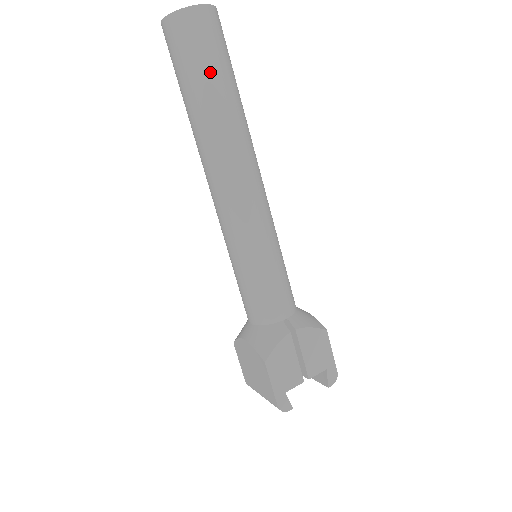
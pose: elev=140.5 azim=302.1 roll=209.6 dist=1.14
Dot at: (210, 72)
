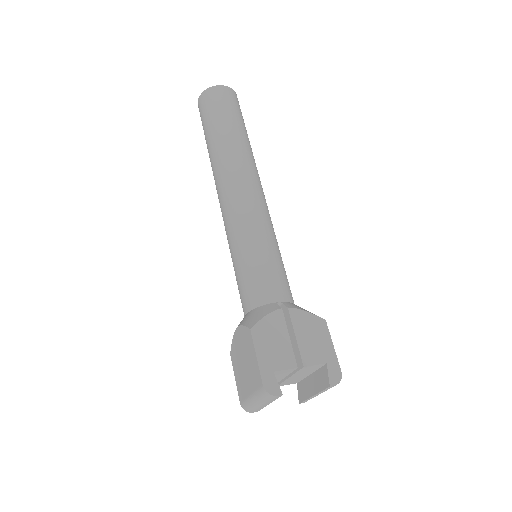
Dot at: (225, 117)
